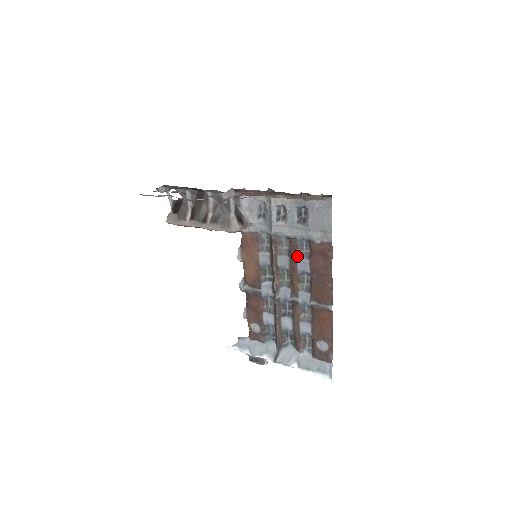
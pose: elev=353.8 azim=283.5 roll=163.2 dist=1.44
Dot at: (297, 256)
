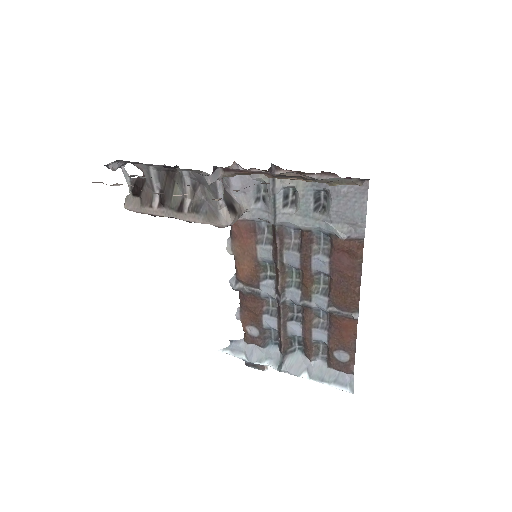
Dot at: (311, 253)
